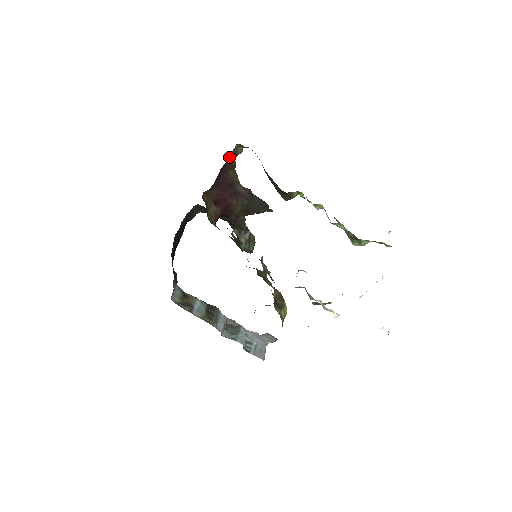
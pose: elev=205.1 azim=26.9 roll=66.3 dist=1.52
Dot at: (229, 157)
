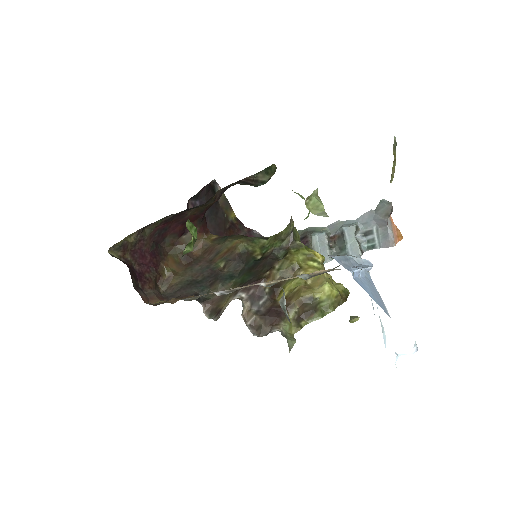
Dot at: (123, 254)
